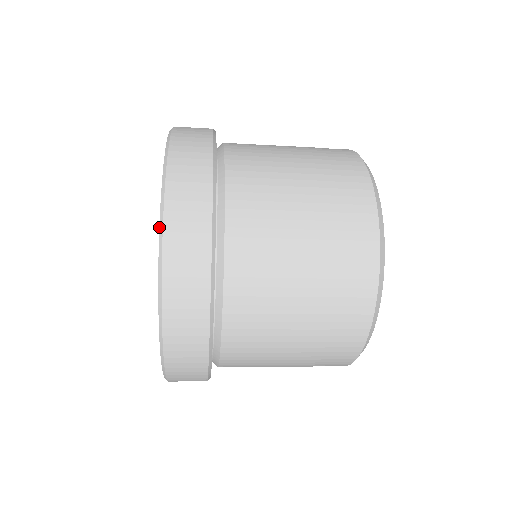
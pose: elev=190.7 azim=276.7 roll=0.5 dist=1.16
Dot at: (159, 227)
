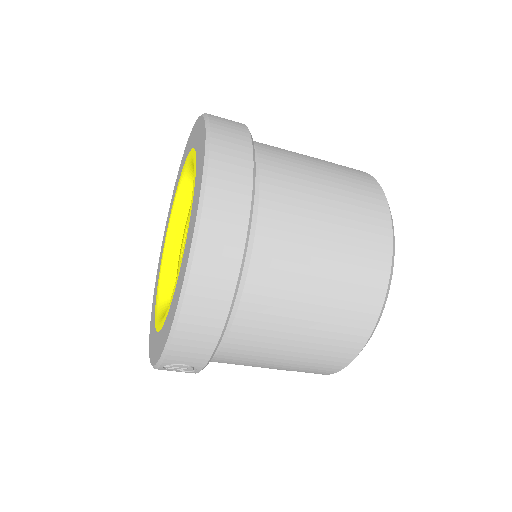
Dot at: (203, 172)
